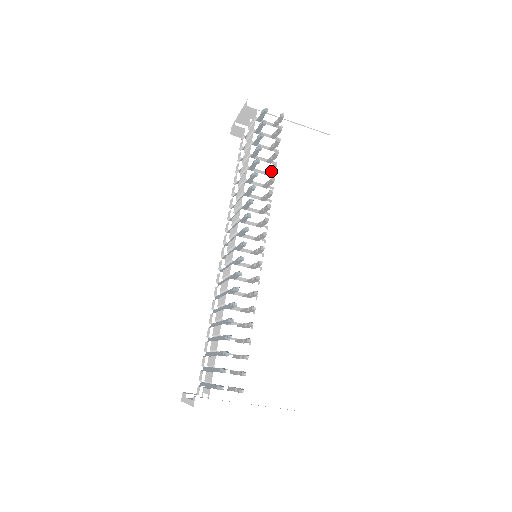
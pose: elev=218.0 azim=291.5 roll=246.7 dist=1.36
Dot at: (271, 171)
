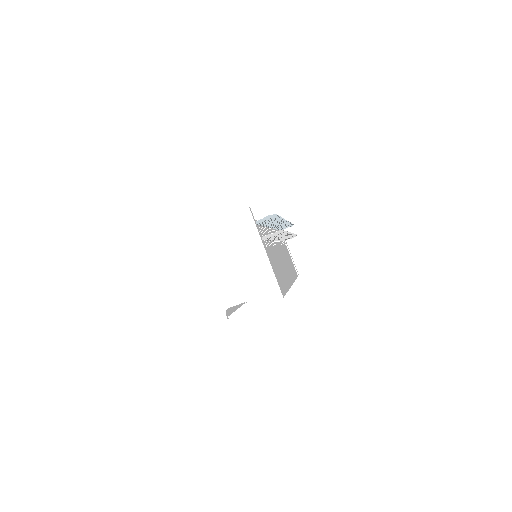
Dot at: occluded
